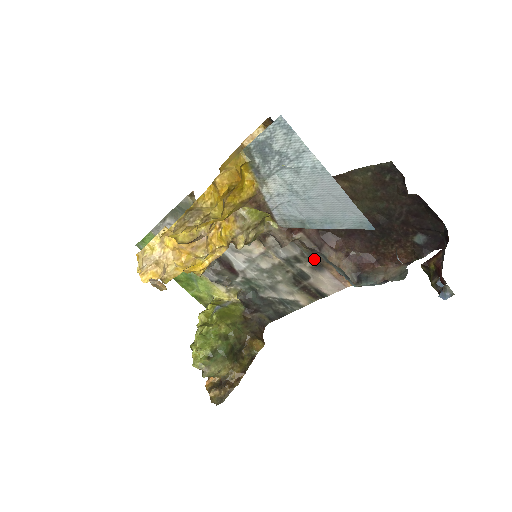
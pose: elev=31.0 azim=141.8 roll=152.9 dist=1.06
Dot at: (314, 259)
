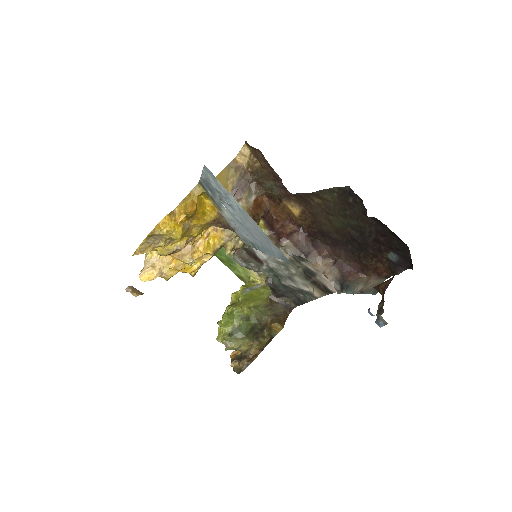
Dot at: occluded
